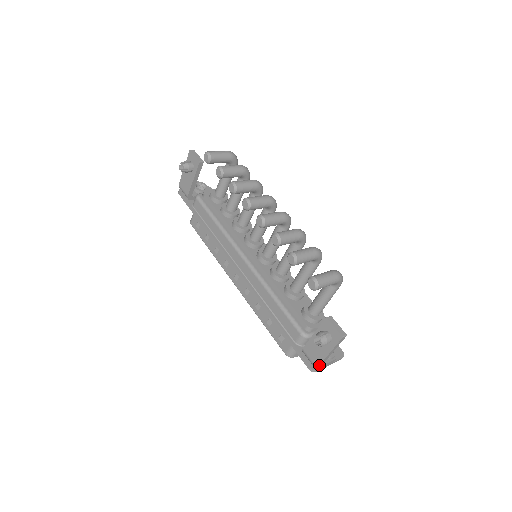
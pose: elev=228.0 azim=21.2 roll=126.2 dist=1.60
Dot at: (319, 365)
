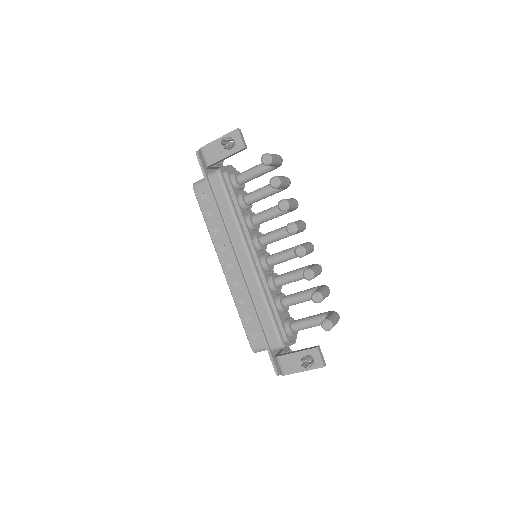
Dot at: (288, 374)
